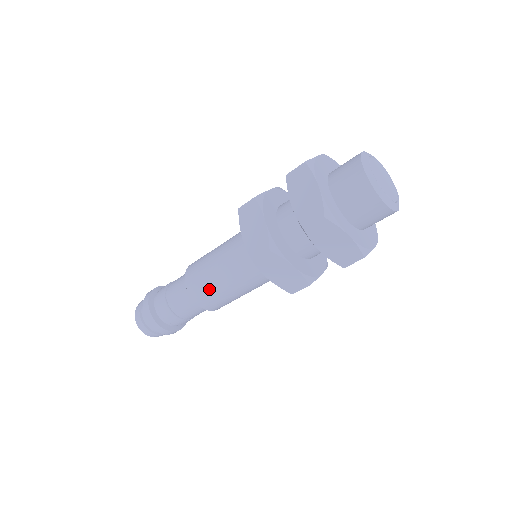
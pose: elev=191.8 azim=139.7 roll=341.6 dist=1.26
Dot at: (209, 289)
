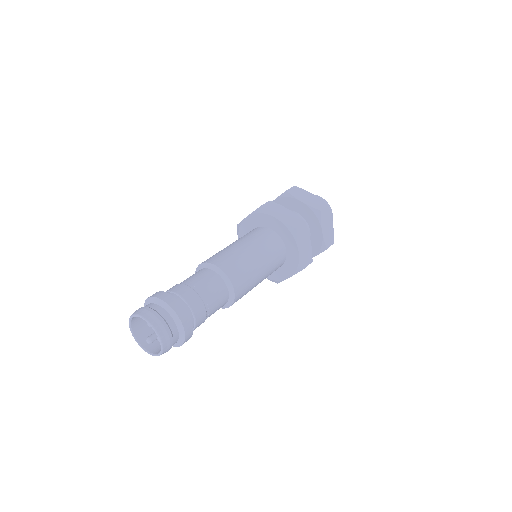
Dot at: (245, 268)
